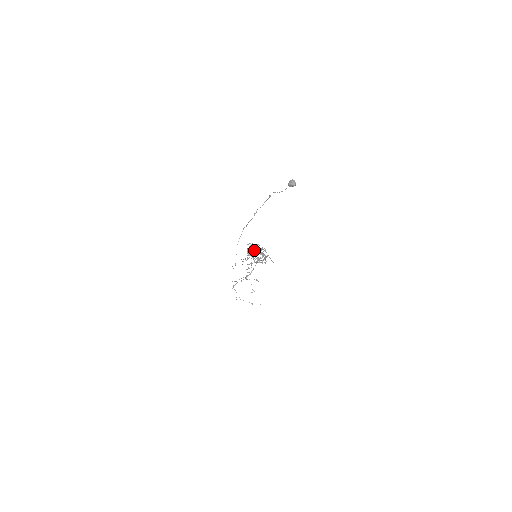
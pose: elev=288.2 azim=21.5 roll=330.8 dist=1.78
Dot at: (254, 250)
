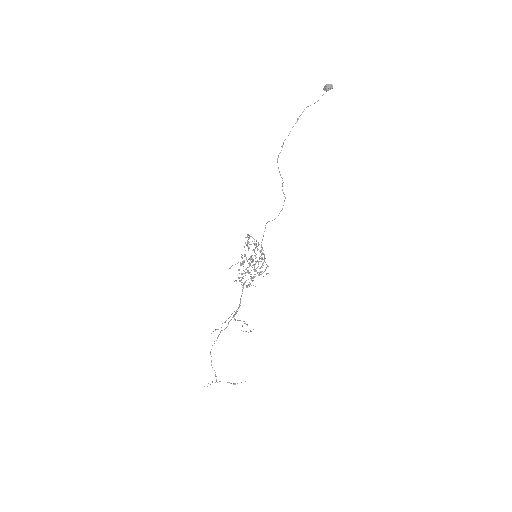
Dot at: occluded
